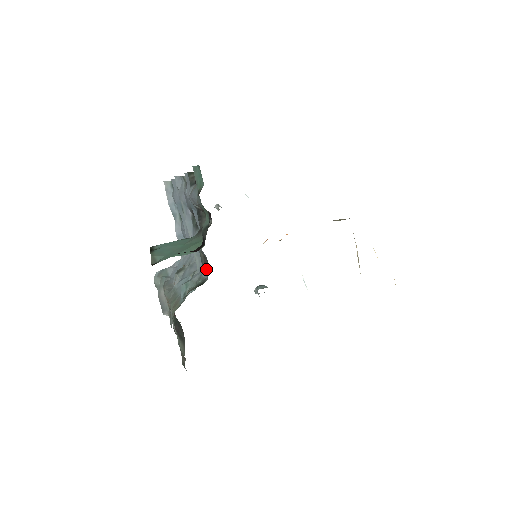
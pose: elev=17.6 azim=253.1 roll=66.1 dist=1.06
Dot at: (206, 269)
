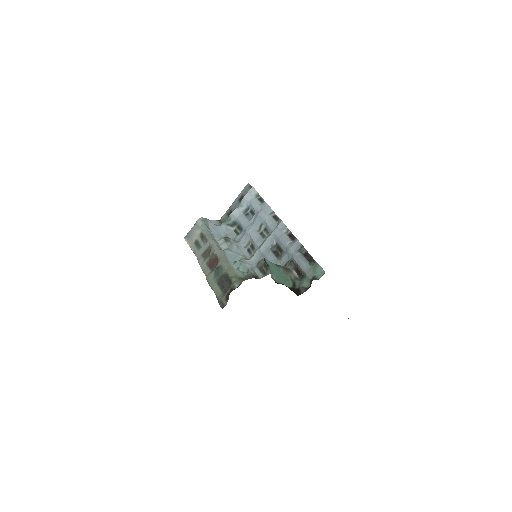
Dot at: (260, 270)
